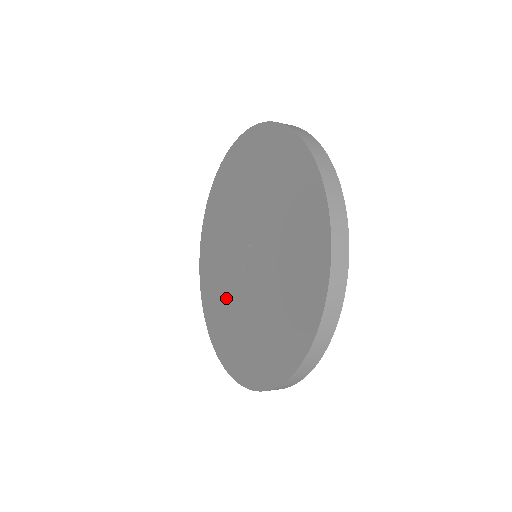
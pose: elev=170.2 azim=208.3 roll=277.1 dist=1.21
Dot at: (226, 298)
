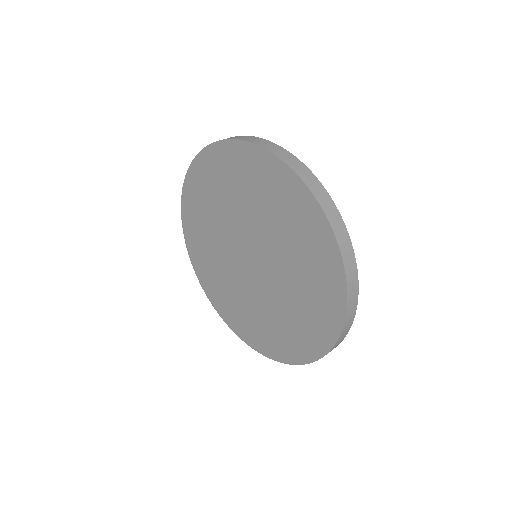
Dot at: (274, 313)
